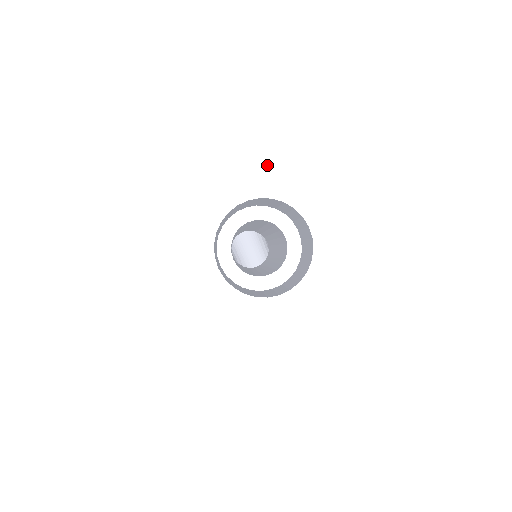
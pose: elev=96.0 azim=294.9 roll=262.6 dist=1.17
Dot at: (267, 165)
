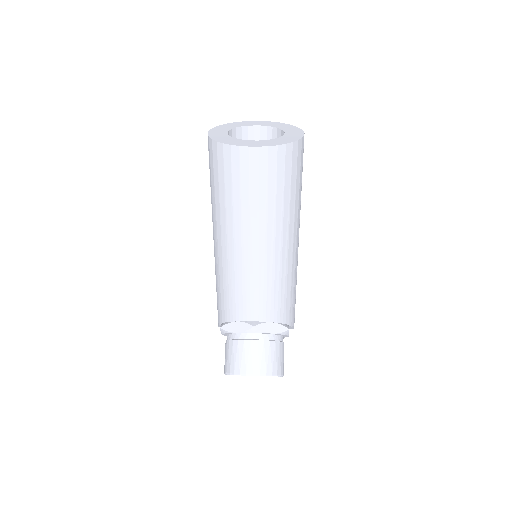
Dot at: (277, 122)
